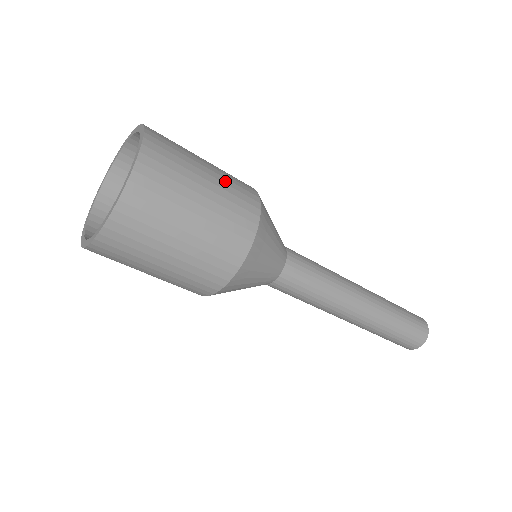
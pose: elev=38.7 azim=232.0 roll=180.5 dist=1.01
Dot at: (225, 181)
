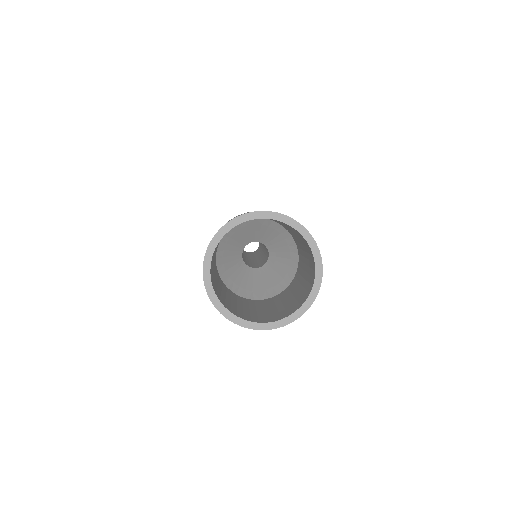
Dot at: occluded
